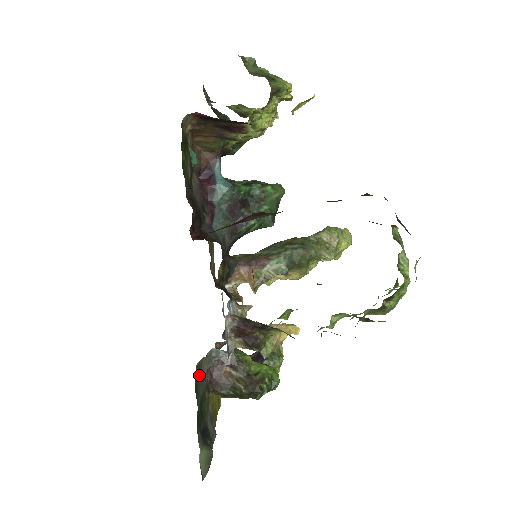
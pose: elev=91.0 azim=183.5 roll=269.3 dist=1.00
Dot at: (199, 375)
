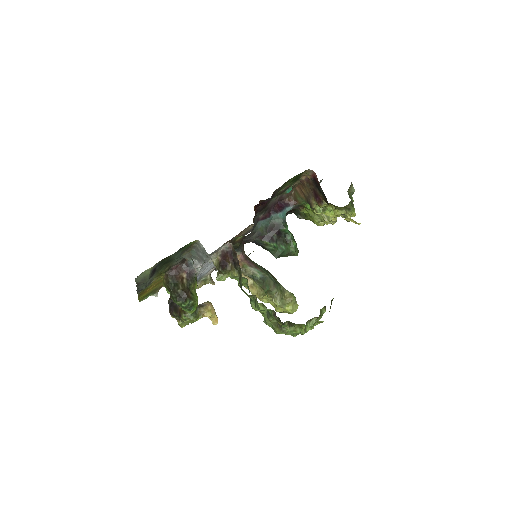
Dot at: (185, 250)
